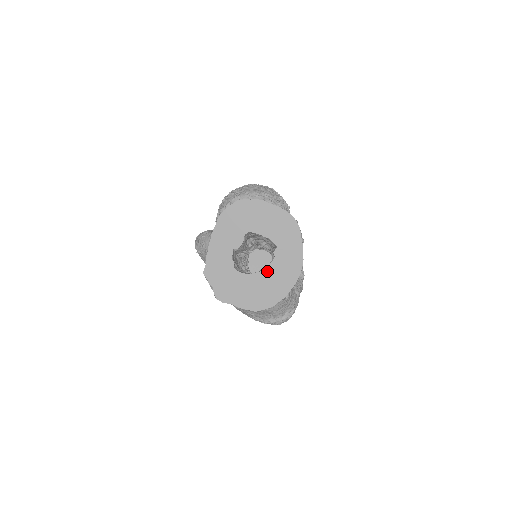
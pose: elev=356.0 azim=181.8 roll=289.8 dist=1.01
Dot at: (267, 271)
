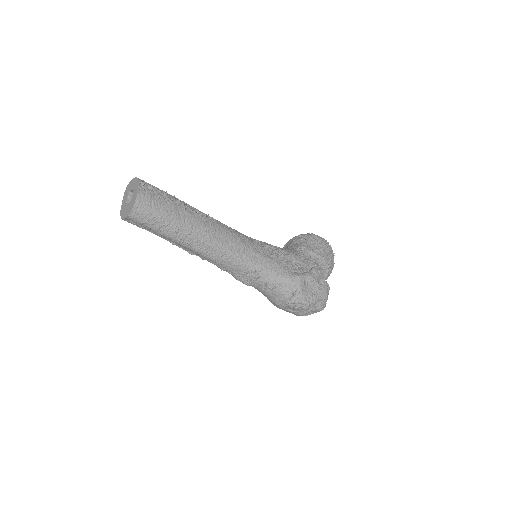
Dot at: (131, 200)
